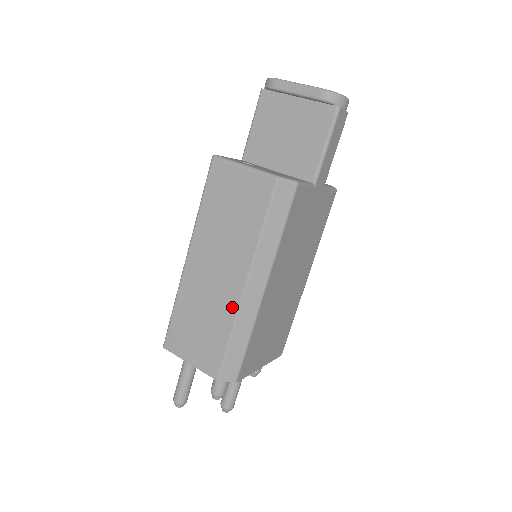
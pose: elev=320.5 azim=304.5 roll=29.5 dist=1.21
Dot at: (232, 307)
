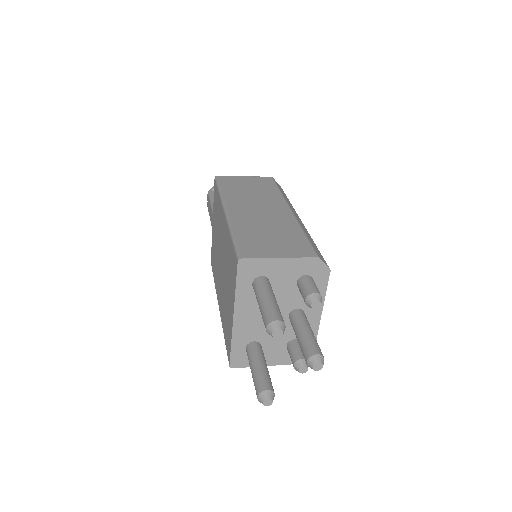
Dot at: (291, 220)
